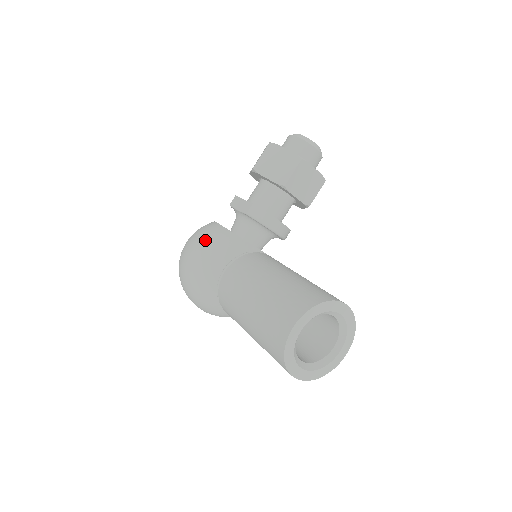
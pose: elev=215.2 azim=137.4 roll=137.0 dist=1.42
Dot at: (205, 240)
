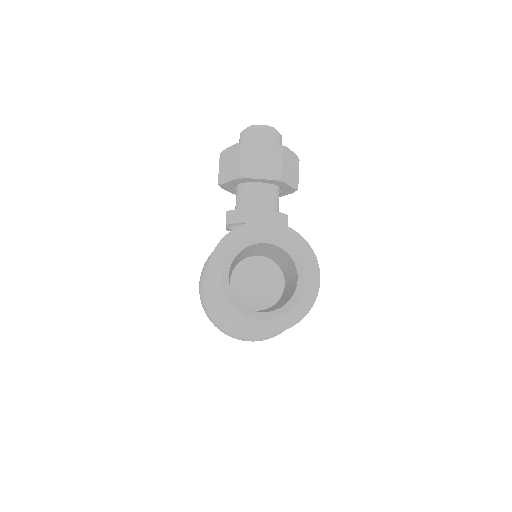
Dot at: (202, 269)
